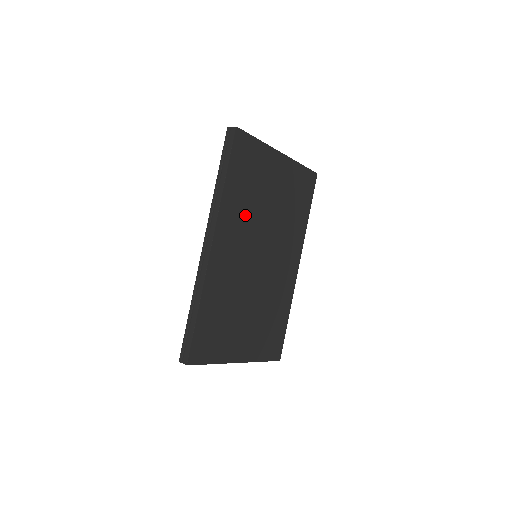
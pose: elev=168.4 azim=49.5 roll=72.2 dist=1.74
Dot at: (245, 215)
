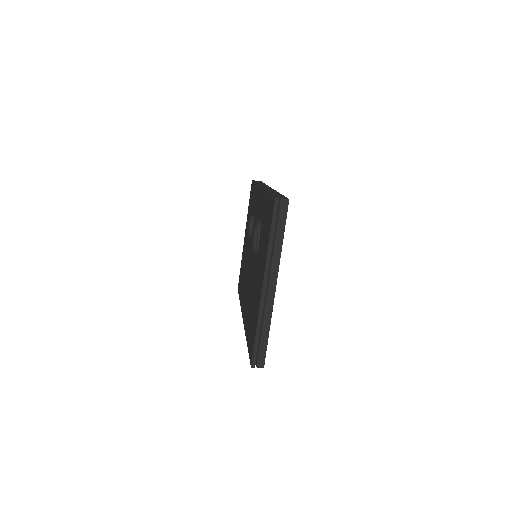
Dot at: occluded
